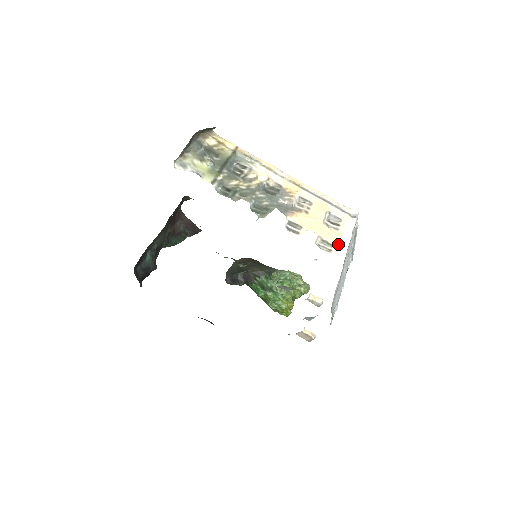
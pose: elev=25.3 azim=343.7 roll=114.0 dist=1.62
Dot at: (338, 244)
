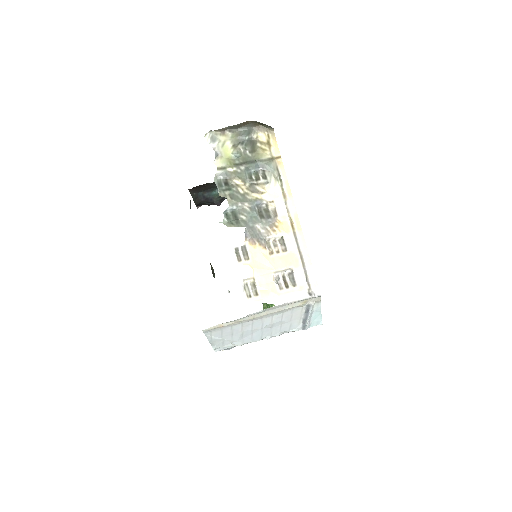
Dot at: (263, 298)
